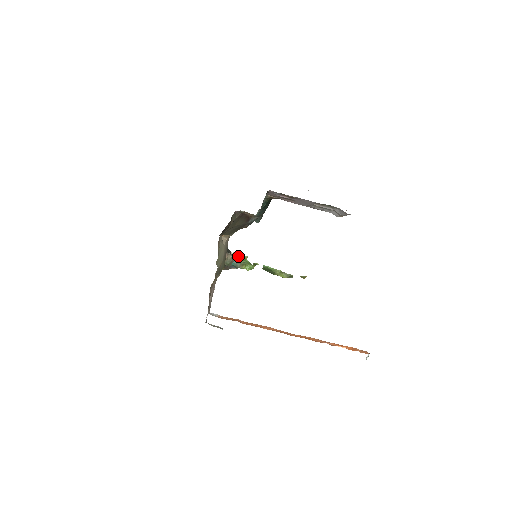
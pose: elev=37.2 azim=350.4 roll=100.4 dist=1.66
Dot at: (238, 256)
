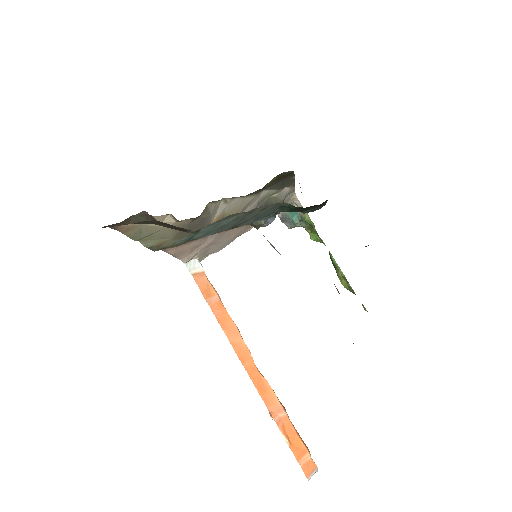
Dot at: (305, 215)
